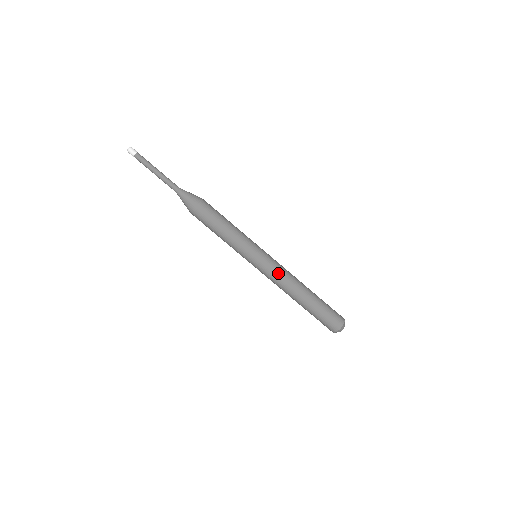
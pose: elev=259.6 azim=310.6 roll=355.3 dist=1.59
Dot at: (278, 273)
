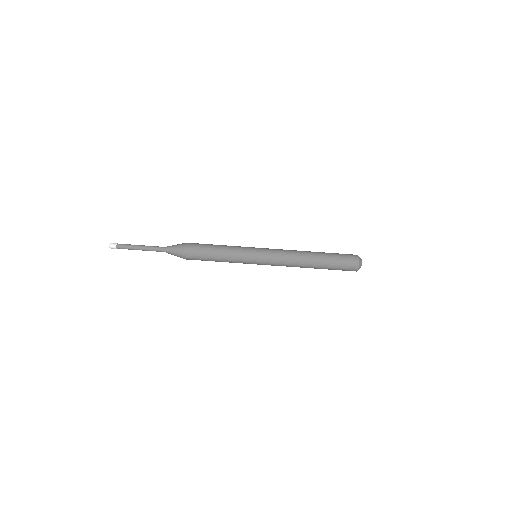
Dot at: (281, 257)
